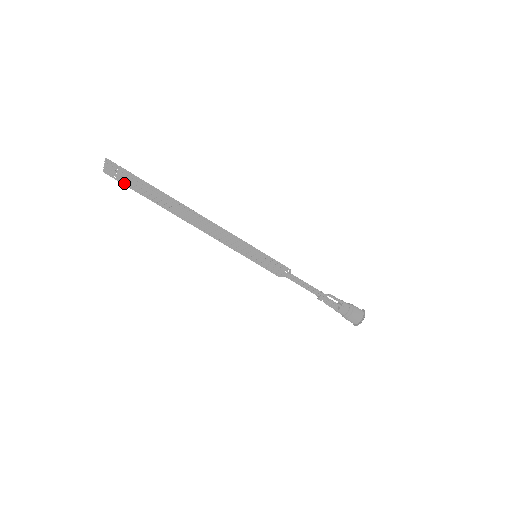
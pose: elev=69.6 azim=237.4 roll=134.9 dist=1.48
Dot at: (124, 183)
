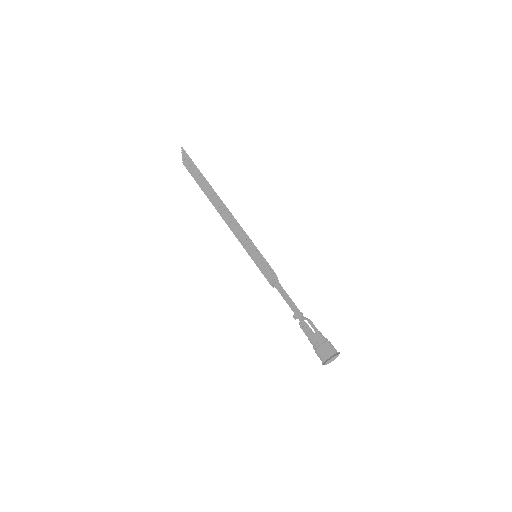
Dot at: (191, 173)
